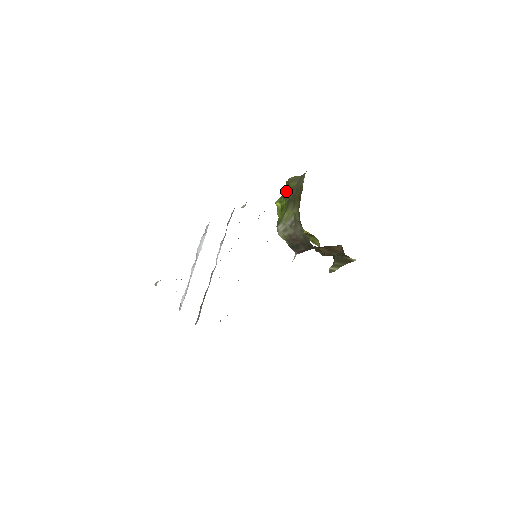
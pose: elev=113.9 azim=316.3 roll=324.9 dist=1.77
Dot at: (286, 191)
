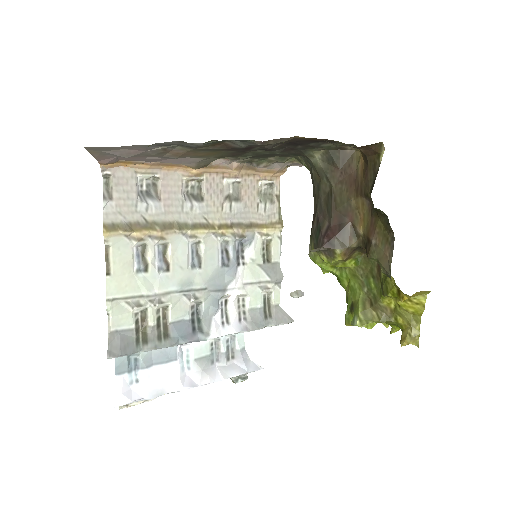
Dot at: occluded
